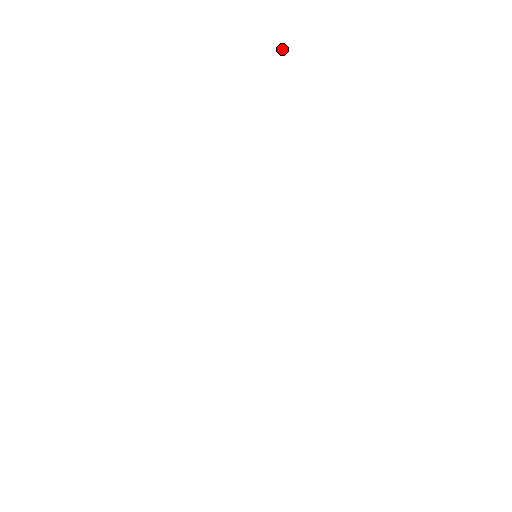
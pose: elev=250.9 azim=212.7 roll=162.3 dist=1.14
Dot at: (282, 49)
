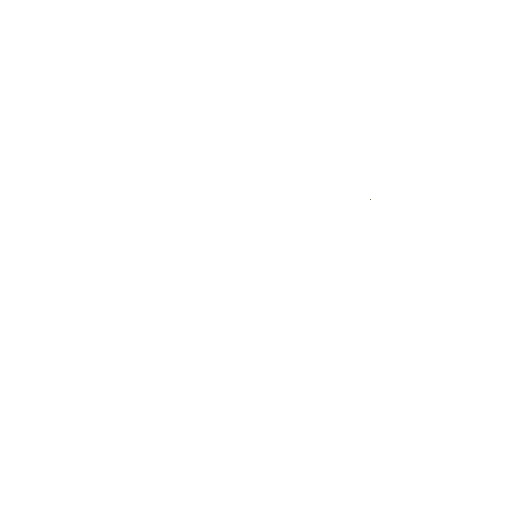
Dot at: occluded
